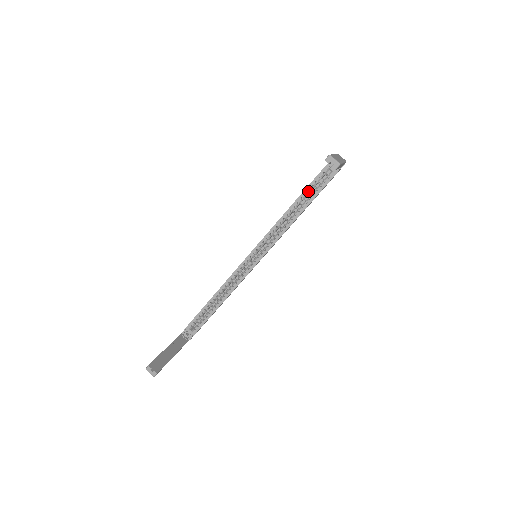
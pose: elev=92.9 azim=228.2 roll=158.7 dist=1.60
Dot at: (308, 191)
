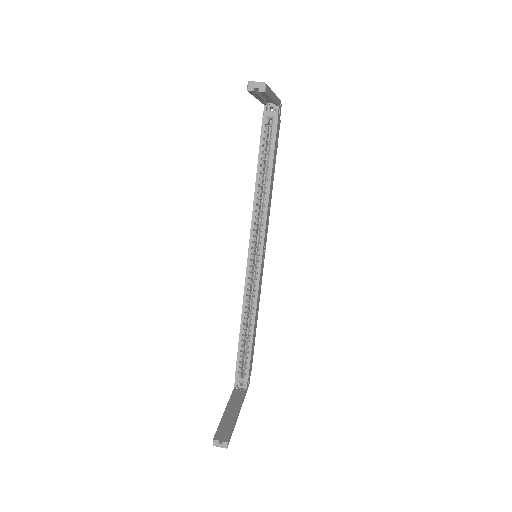
Dot at: (262, 154)
